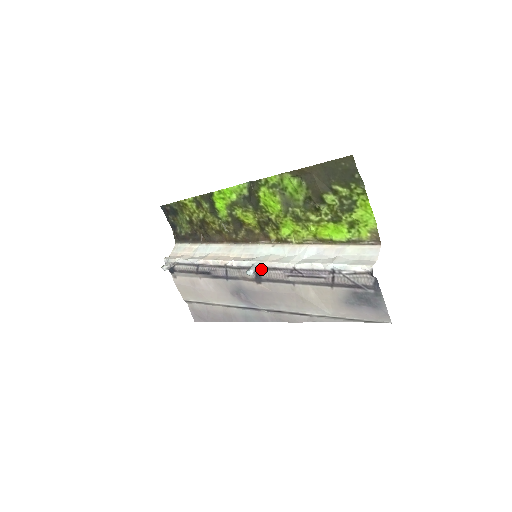
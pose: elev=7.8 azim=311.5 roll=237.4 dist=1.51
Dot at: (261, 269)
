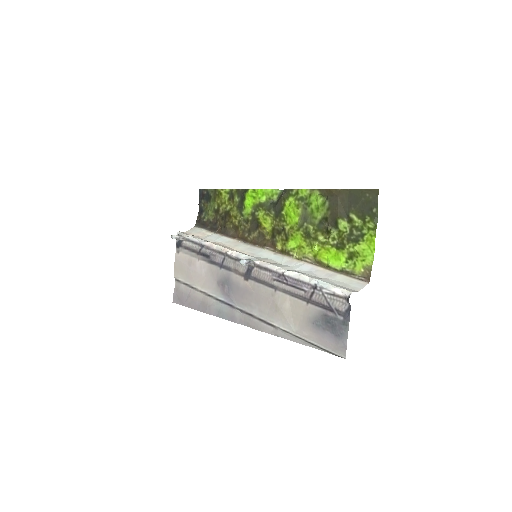
Dot at: (254, 266)
